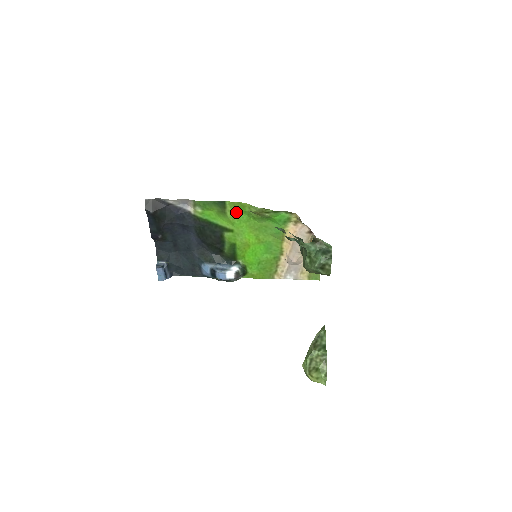
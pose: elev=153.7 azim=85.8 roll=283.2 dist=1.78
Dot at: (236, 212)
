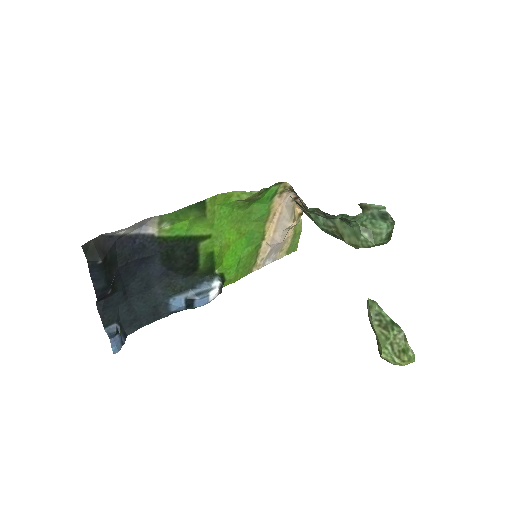
Dot at: (216, 209)
